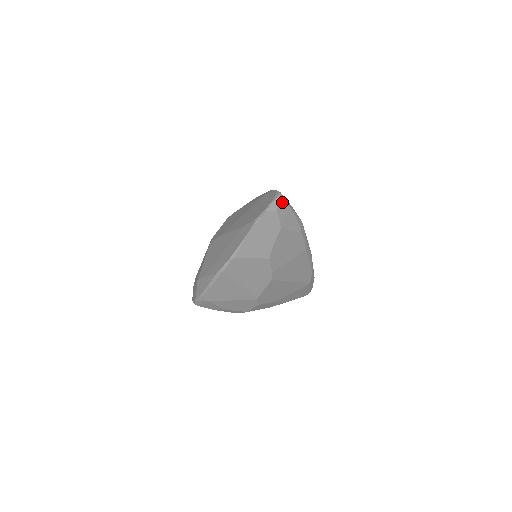
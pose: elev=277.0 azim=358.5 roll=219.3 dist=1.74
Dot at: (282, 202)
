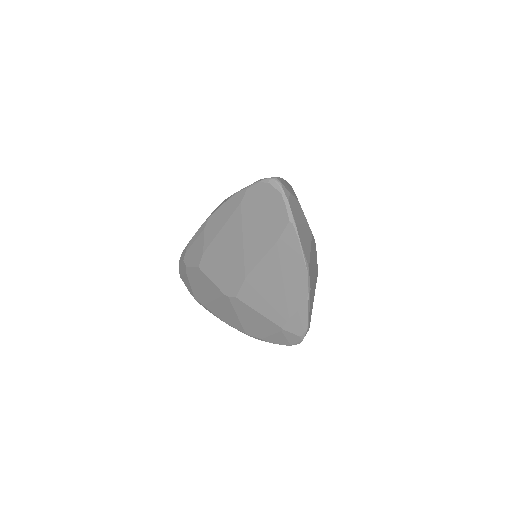
Dot at: (281, 182)
